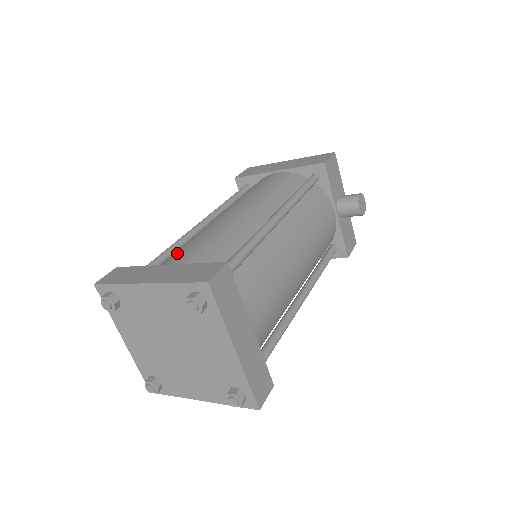
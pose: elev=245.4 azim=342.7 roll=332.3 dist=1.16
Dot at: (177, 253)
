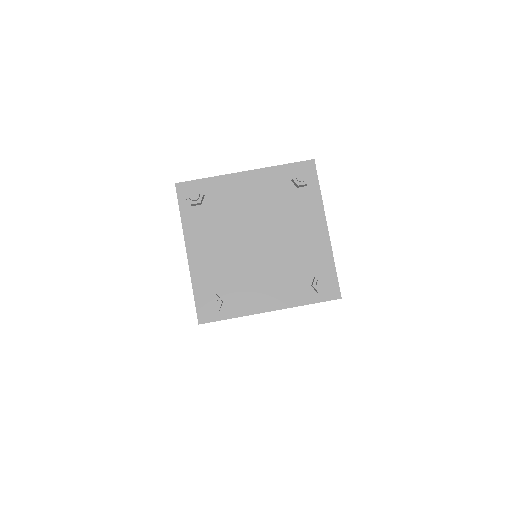
Dot at: occluded
